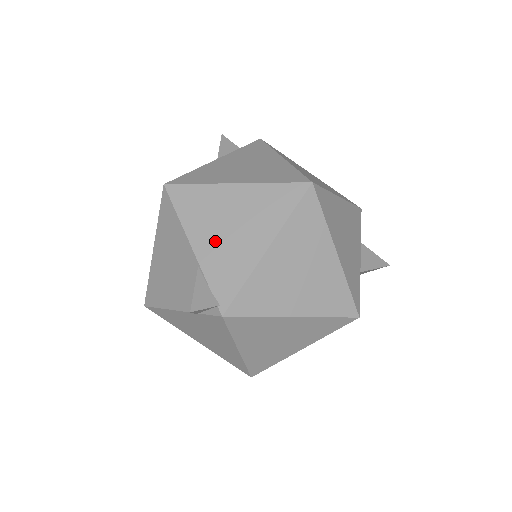
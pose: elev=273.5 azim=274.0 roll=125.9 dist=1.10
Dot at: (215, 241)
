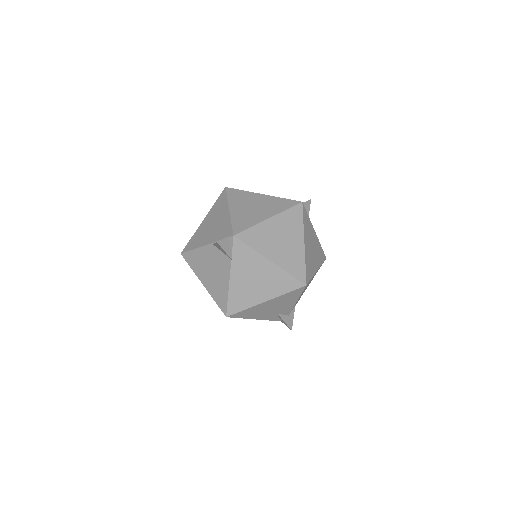
Dot at: (211, 233)
